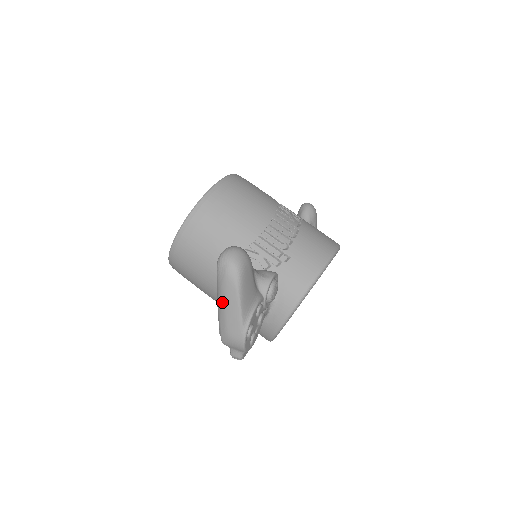
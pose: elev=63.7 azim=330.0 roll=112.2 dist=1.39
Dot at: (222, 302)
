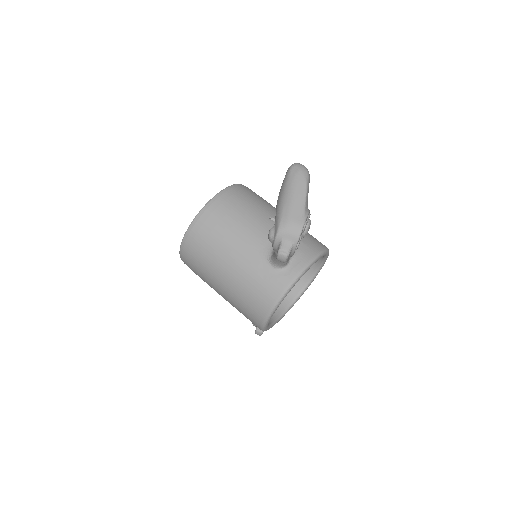
Dot at: (290, 192)
